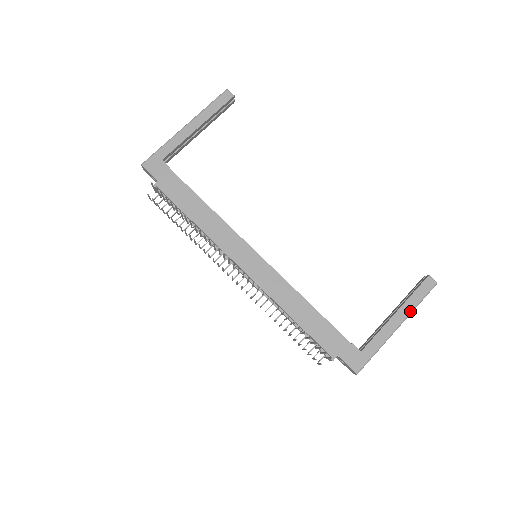
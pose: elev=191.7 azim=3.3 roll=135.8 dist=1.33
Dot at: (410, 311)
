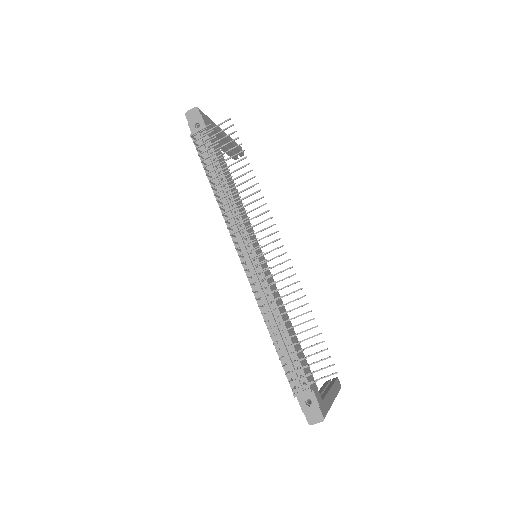
Dot at: (336, 394)
